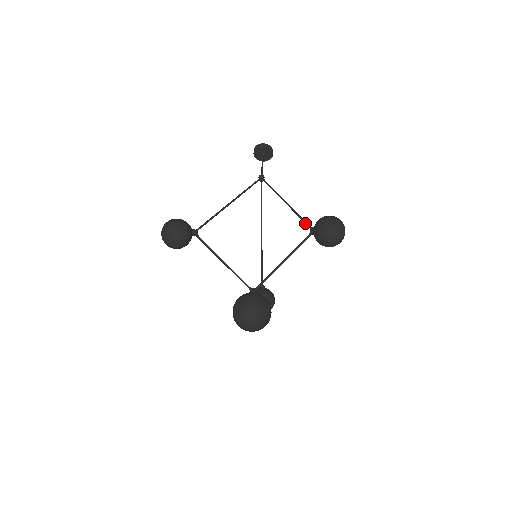
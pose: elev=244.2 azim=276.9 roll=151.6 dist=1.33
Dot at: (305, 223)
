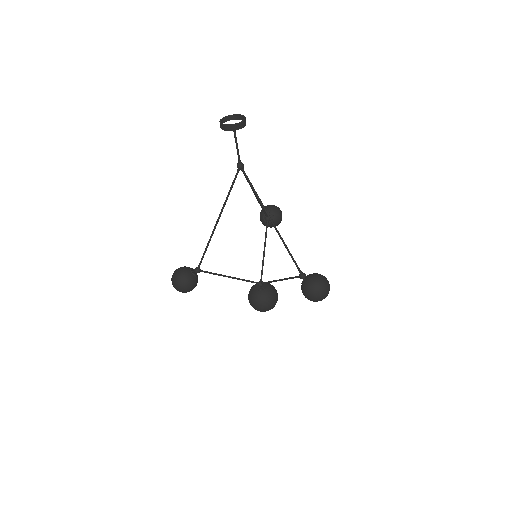
Dot at: occluded
